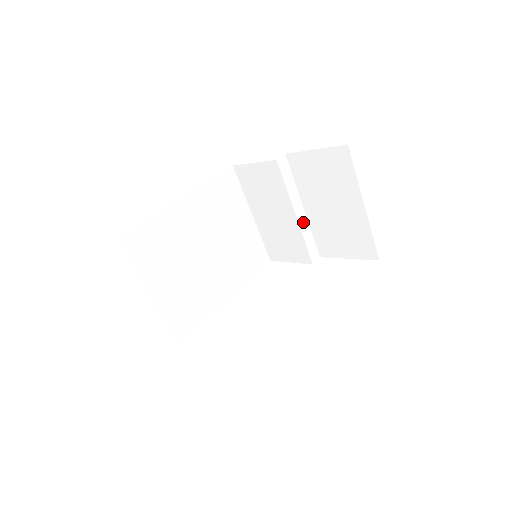
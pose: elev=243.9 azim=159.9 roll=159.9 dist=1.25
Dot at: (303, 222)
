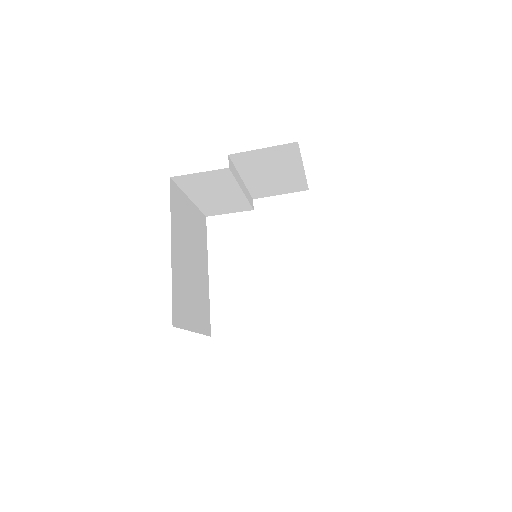
Dot at: (244, 190)
